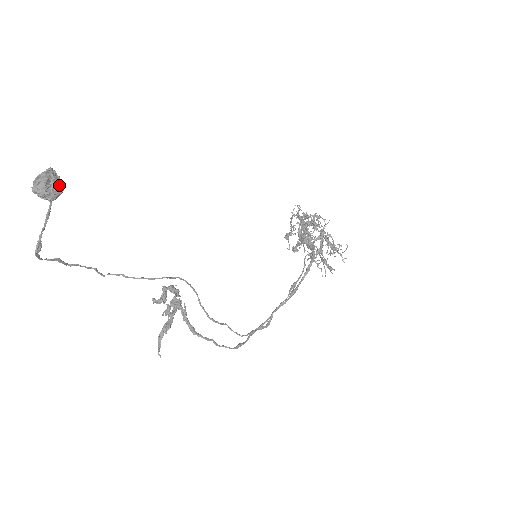
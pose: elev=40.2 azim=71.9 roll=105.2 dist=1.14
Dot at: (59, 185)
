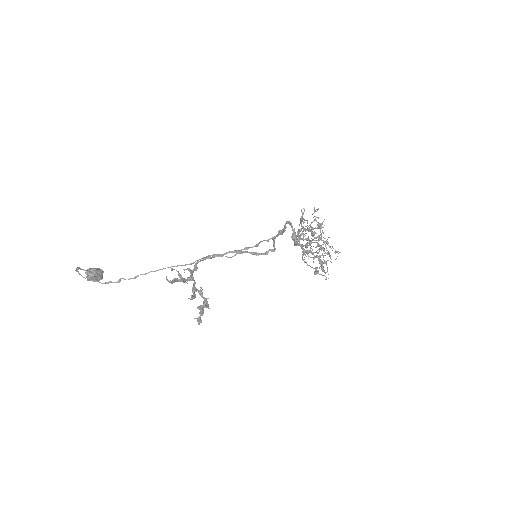
Dot at: (99, 269)
